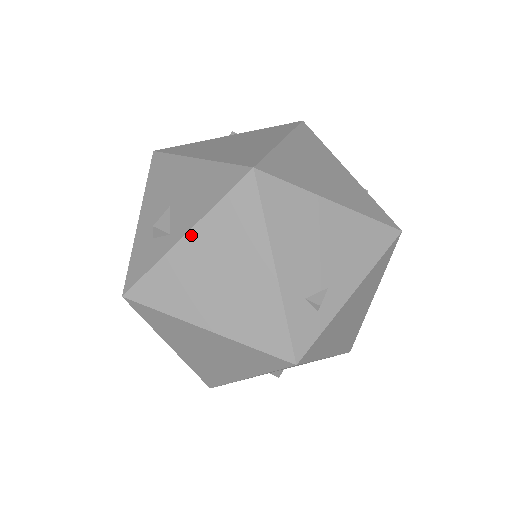
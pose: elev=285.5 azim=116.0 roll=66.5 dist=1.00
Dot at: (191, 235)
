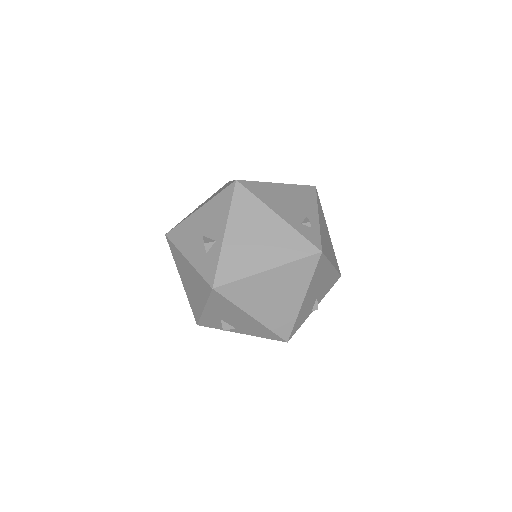
Dot at: (228, 230)
